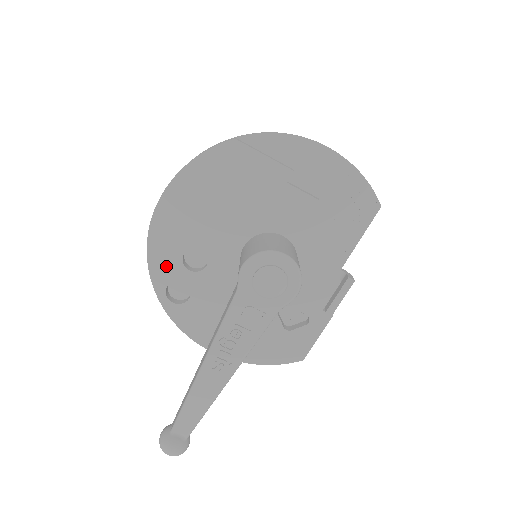
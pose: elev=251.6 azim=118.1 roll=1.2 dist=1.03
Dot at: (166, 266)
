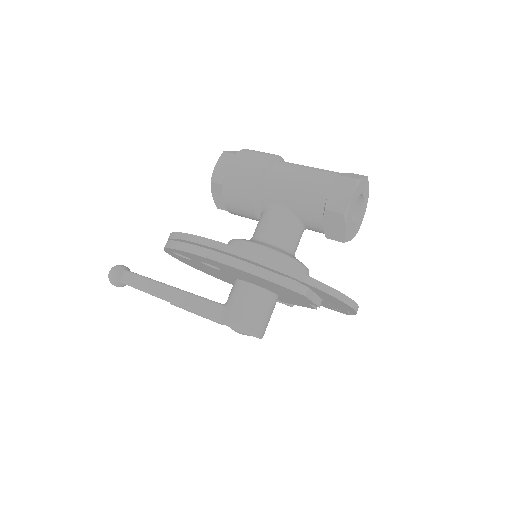
Dot at: (186, 255)
